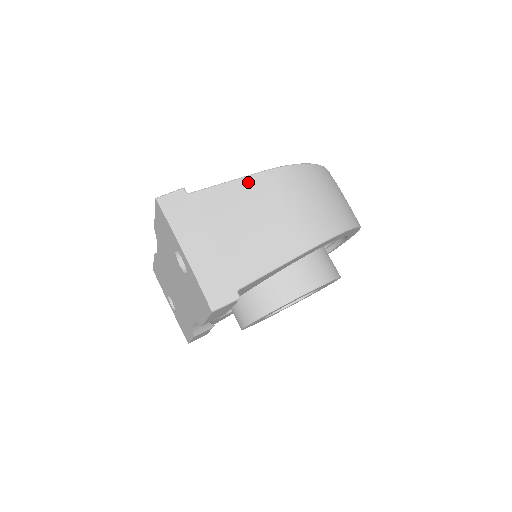
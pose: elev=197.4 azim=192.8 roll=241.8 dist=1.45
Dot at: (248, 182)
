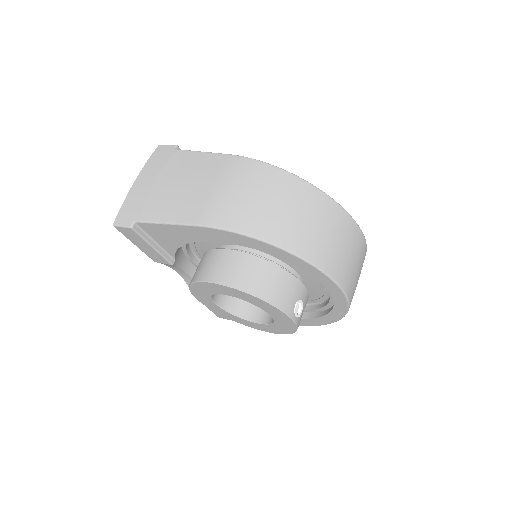
Dot at: (212, 157)
